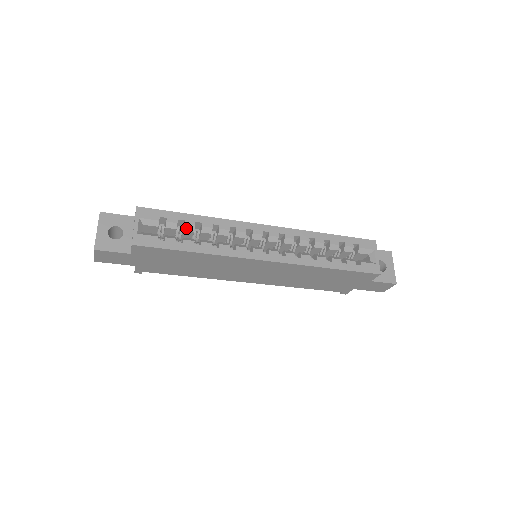
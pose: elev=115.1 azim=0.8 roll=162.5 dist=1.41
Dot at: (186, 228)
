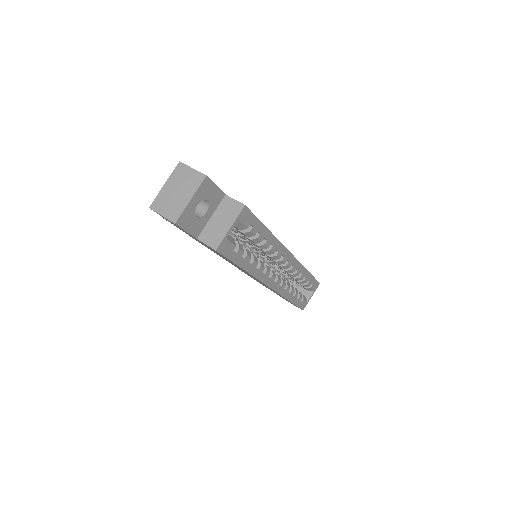
Dot at: (254, 240)
